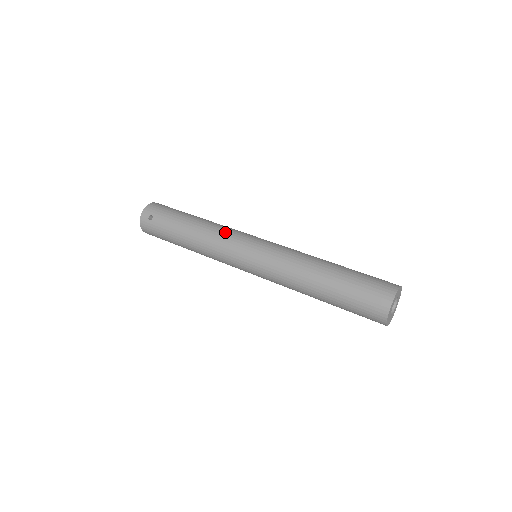
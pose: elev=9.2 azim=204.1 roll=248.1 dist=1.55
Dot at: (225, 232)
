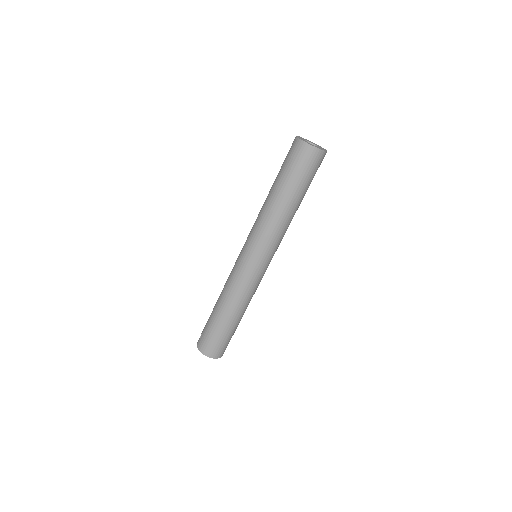
Dot at: occluded
